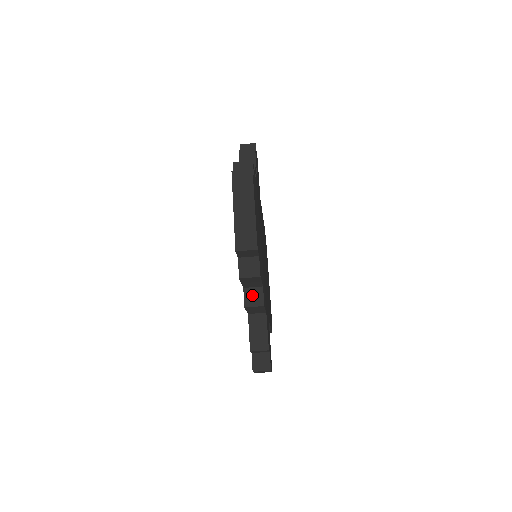
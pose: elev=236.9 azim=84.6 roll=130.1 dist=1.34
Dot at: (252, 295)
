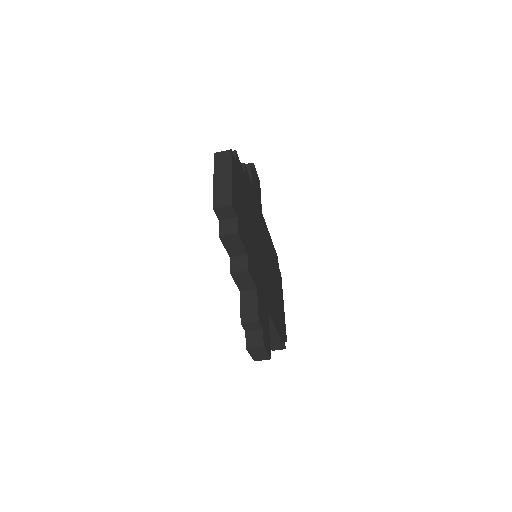
Dot at: (237, 263)
